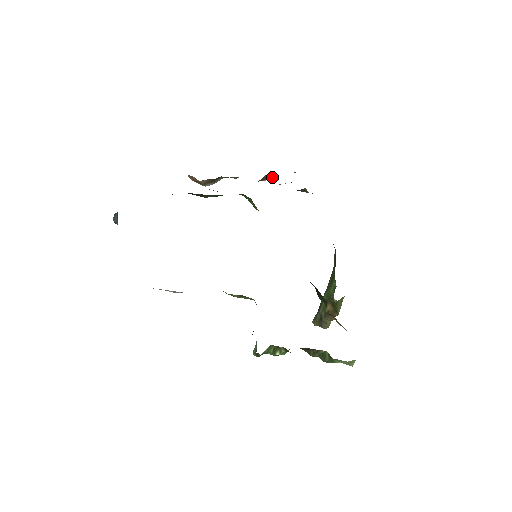
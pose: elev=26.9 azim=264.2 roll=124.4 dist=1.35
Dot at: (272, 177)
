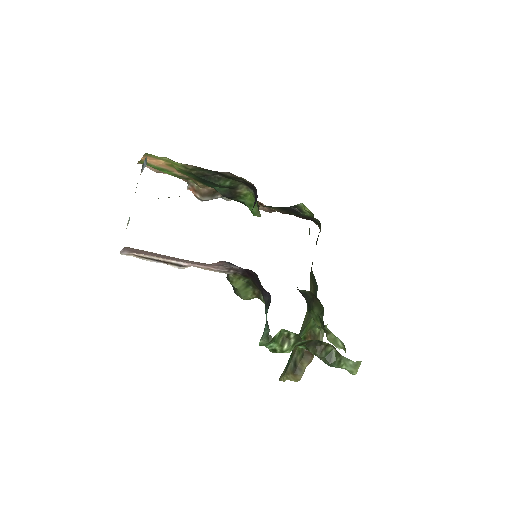
Dot at: (261, 207)
